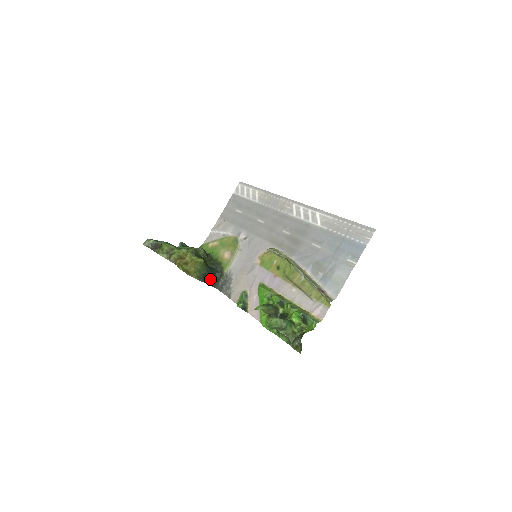
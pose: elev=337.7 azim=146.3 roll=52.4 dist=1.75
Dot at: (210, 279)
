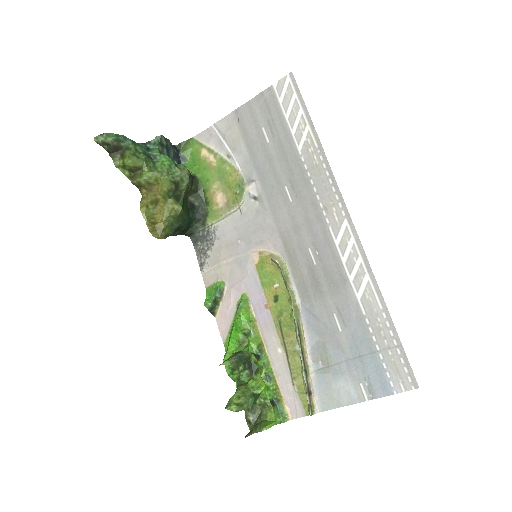
Dot at: (184, 229)
